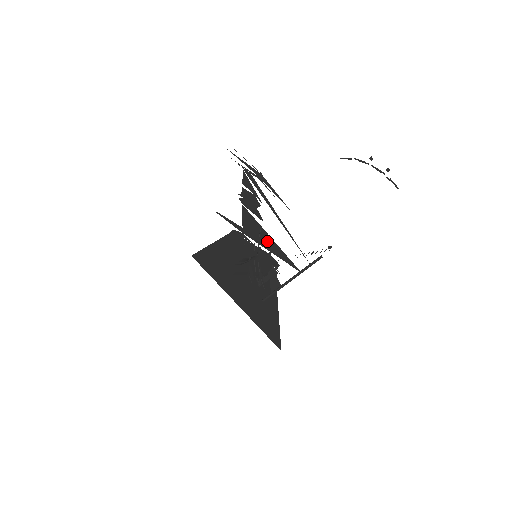
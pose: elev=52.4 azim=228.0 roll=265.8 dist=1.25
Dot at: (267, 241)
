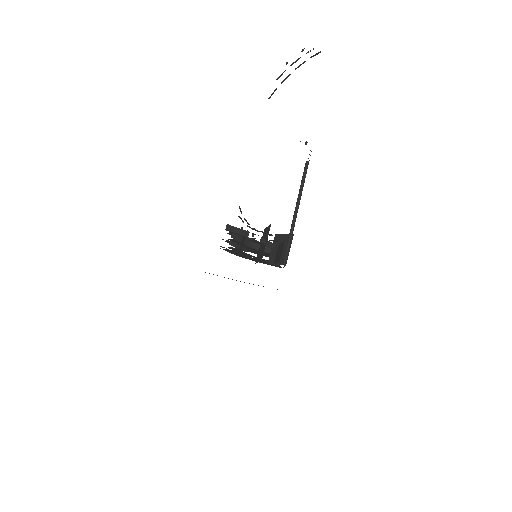
Dot at: occluded
